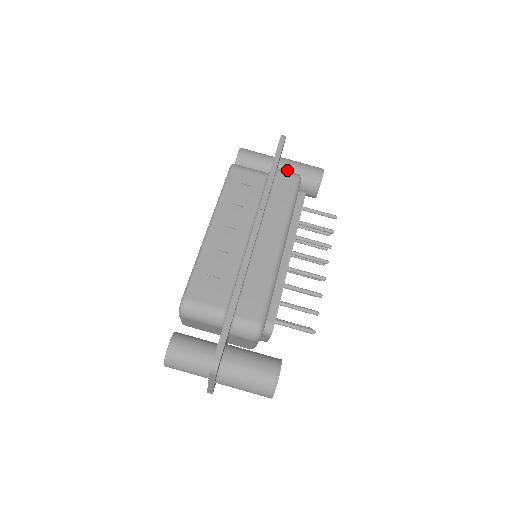
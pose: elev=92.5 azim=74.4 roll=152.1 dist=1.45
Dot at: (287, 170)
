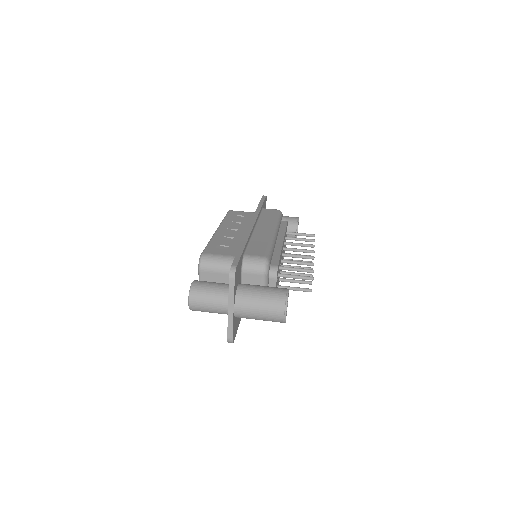
Dot at: occluded
